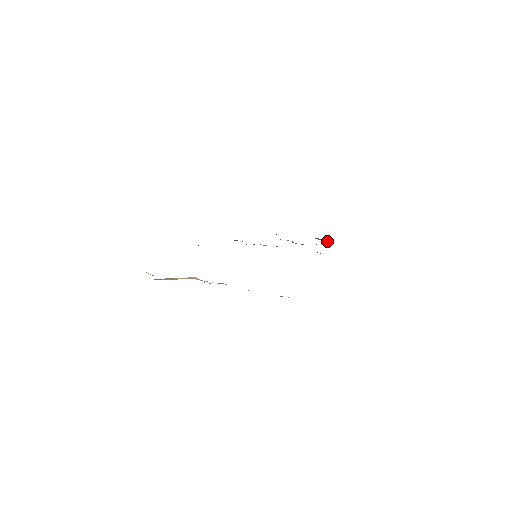
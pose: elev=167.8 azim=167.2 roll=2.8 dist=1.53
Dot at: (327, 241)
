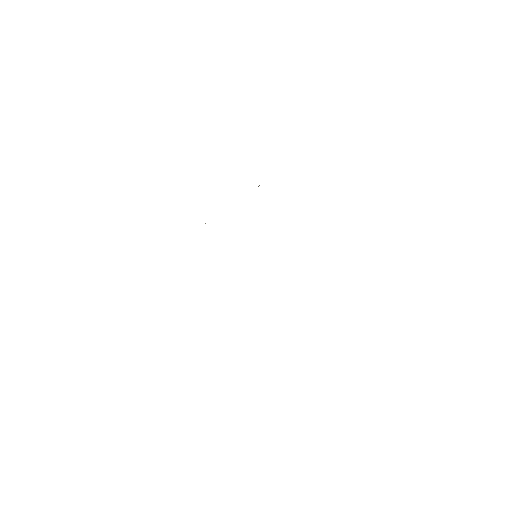
Dot at: occluded
